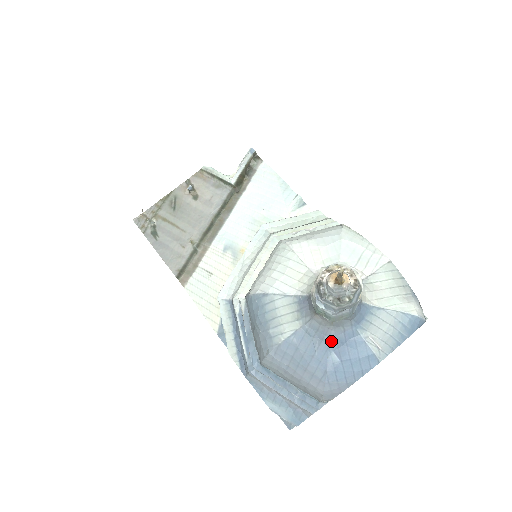
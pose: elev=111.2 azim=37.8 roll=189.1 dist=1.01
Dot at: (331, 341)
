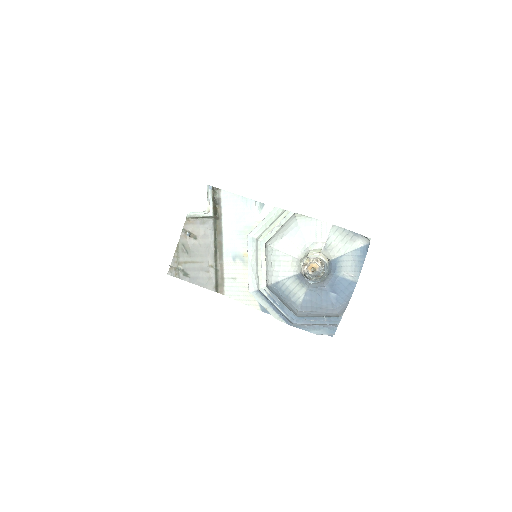
Dot at: (326, 288)
